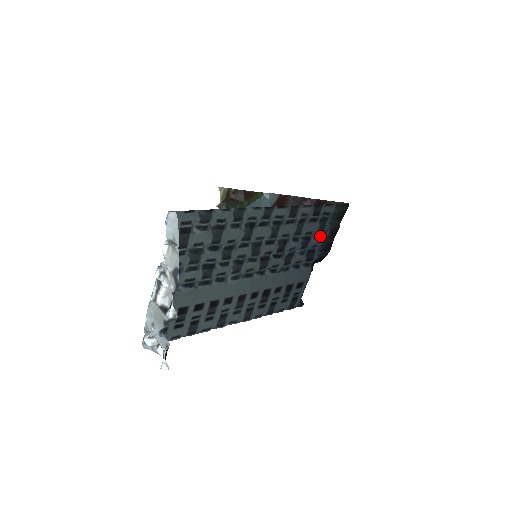
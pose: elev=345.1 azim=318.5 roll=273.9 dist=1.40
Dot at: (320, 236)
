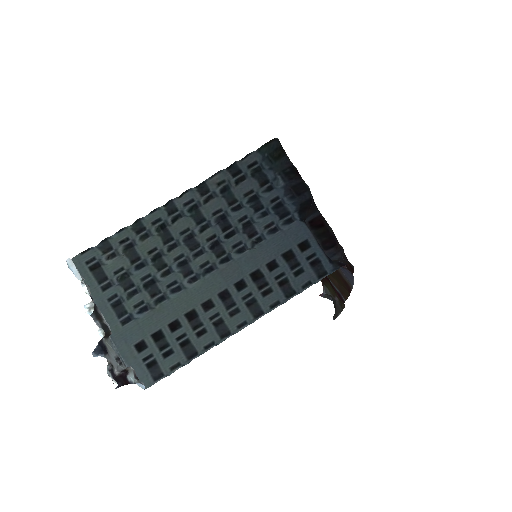
Dot at: (274, 187)
